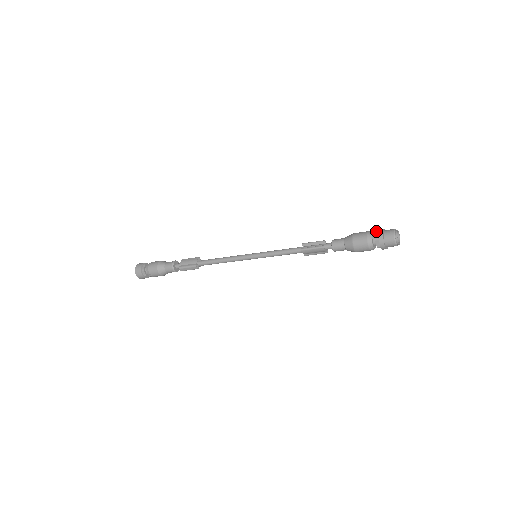
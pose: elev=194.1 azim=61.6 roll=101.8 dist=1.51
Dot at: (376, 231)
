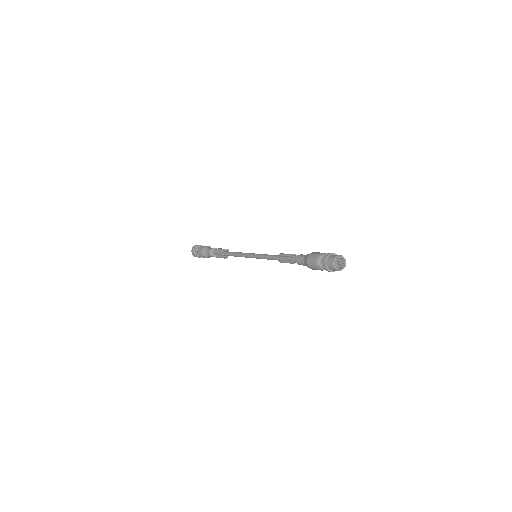
Dot at: (321, 261)
